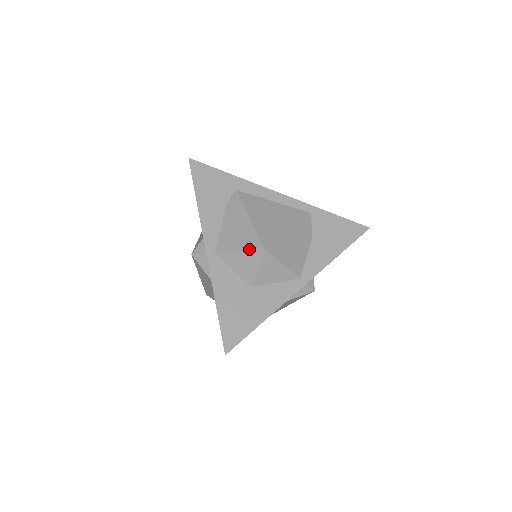
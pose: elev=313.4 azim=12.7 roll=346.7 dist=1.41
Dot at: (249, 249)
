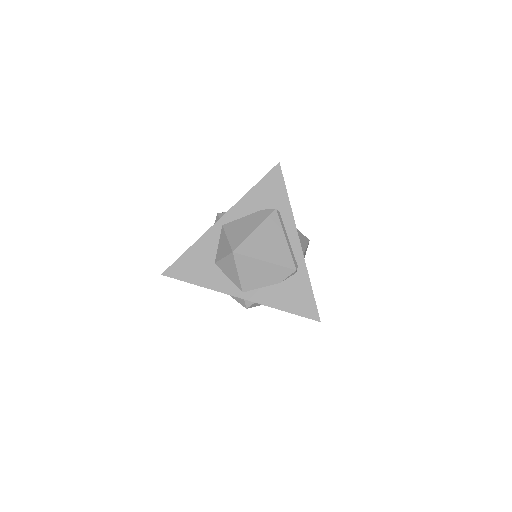
Dot at: (230, 243)
